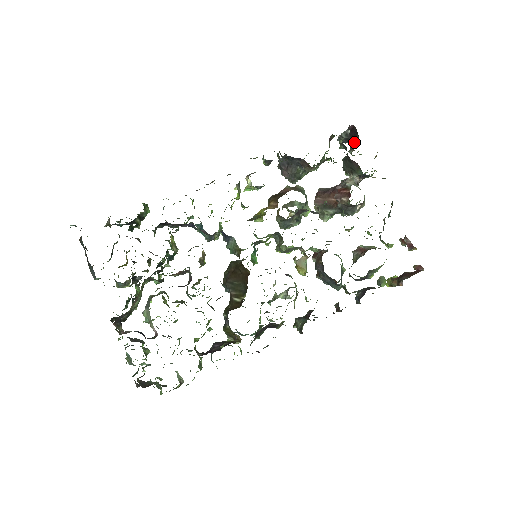
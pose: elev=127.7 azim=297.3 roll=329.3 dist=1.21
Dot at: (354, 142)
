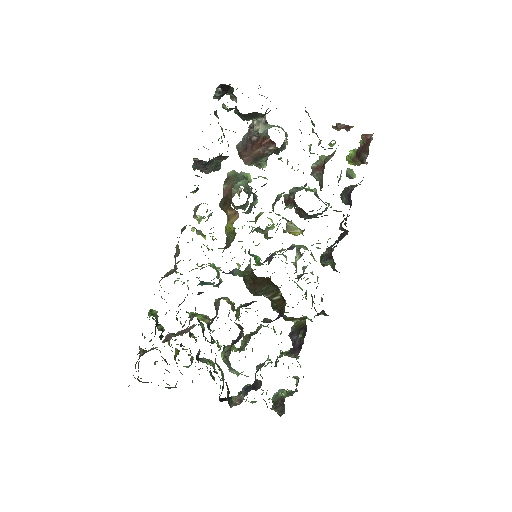
Dot at: (232, 93)
